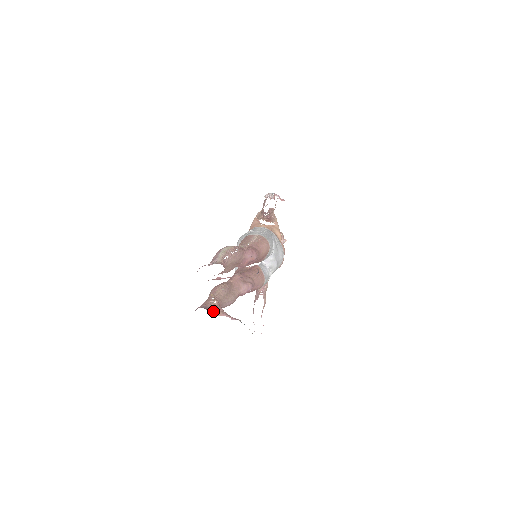
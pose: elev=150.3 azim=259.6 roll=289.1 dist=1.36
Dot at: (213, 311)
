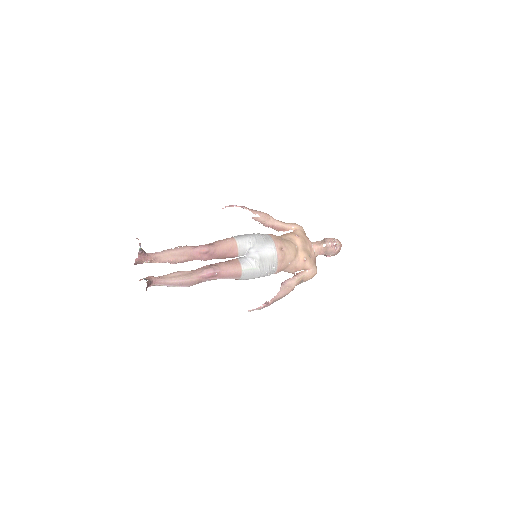
Dot at: (140, 280)
